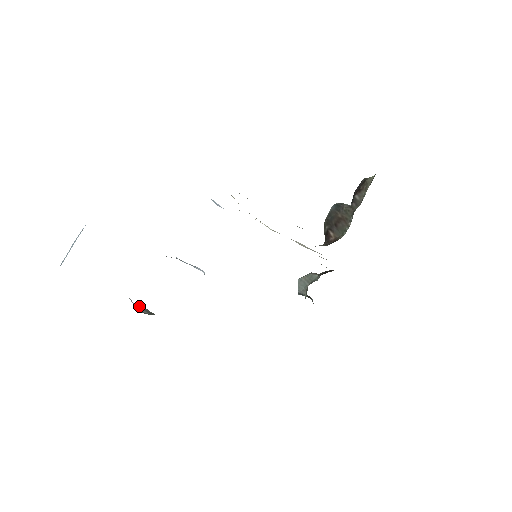
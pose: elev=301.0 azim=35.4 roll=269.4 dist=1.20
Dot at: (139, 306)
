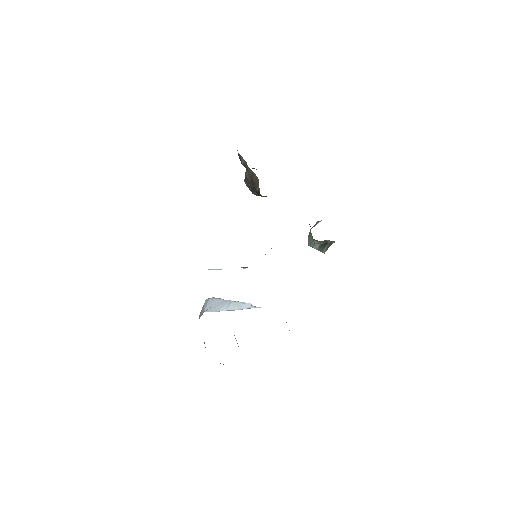
Dot at: occluded
